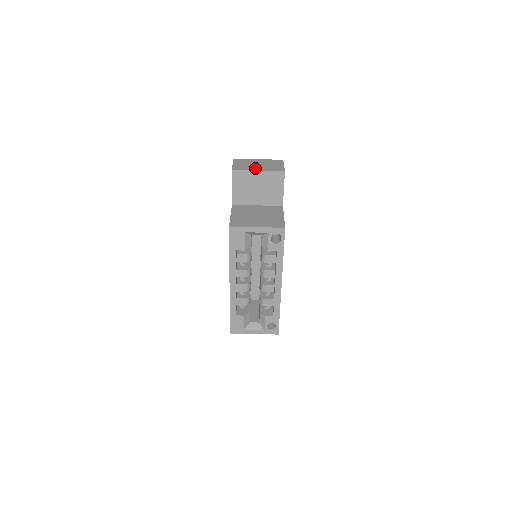
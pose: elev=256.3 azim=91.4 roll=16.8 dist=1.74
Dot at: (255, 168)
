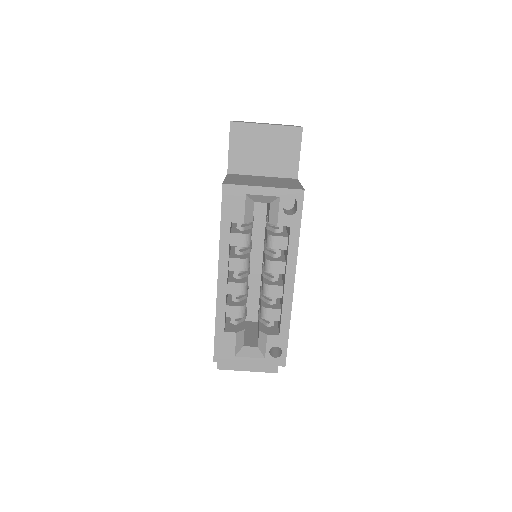
Dot at: occluded
